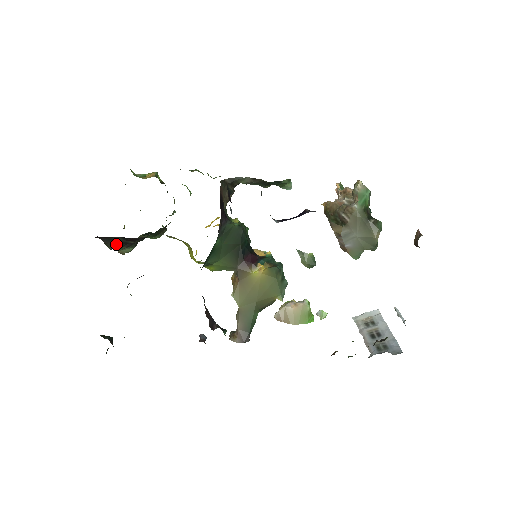
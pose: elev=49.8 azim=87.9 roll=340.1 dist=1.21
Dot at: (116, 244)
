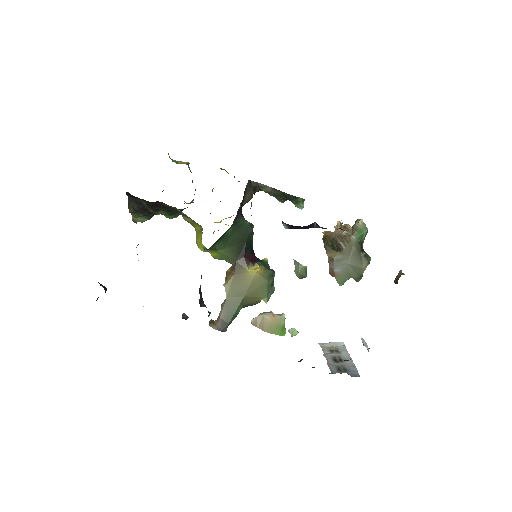
Dot at: (137, 208)
